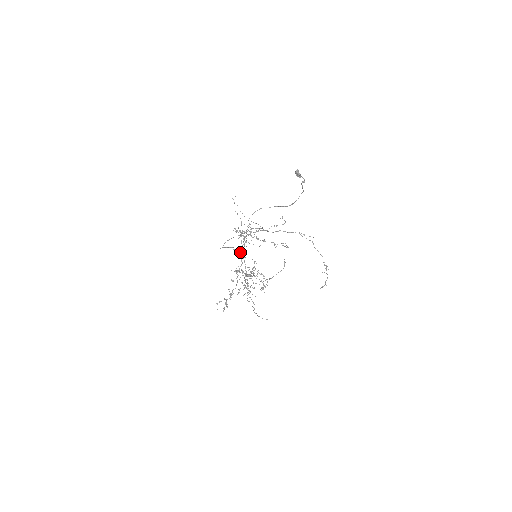
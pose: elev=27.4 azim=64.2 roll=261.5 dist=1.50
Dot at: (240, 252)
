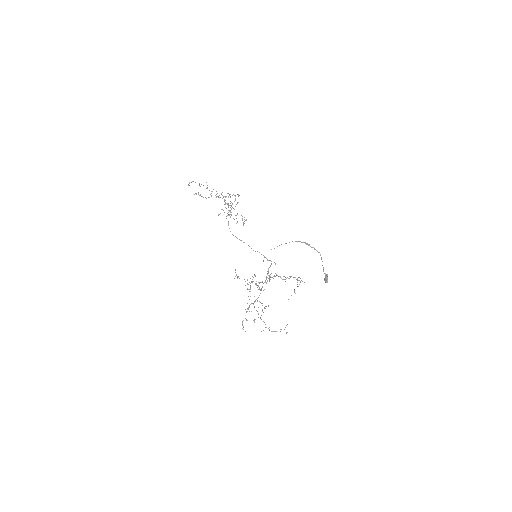
Dot at: (238, 194)
